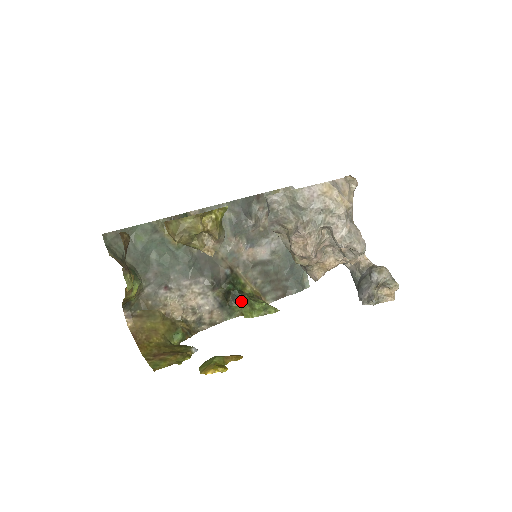
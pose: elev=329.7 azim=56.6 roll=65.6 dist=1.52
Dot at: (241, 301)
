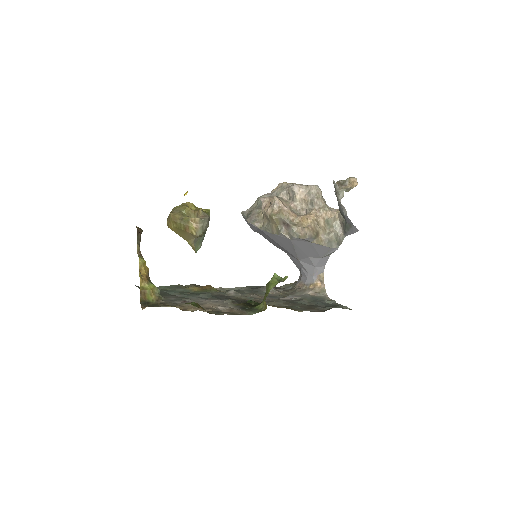
Dot at: (262, 301)
